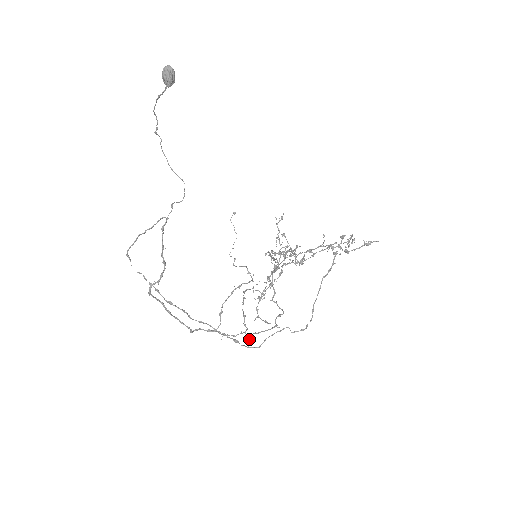
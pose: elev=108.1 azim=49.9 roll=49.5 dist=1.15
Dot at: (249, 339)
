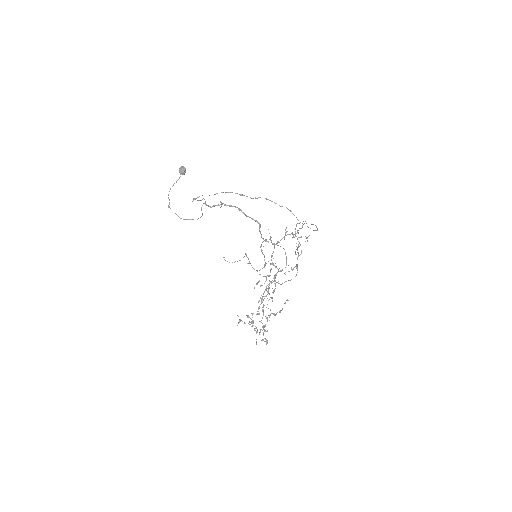
Dot at: (296, 225)
